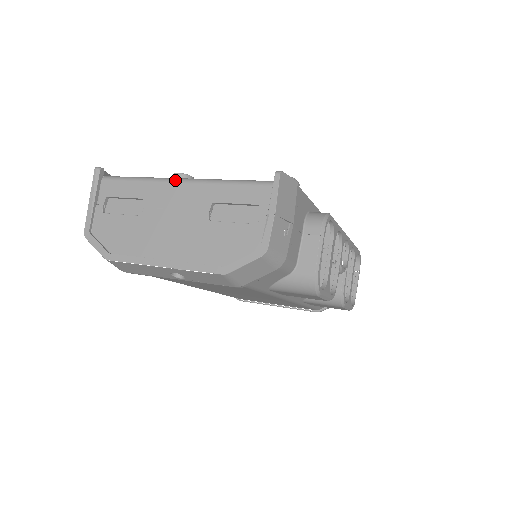
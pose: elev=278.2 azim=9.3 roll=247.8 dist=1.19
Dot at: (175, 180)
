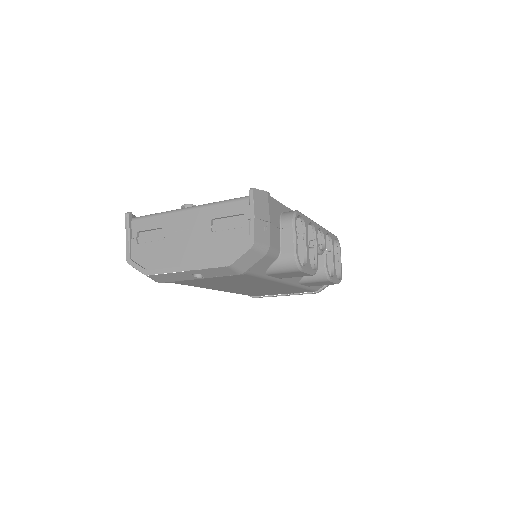
Dot at: (183, 210)
